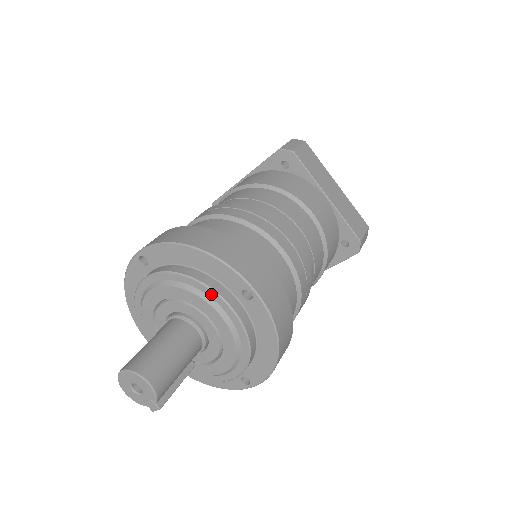
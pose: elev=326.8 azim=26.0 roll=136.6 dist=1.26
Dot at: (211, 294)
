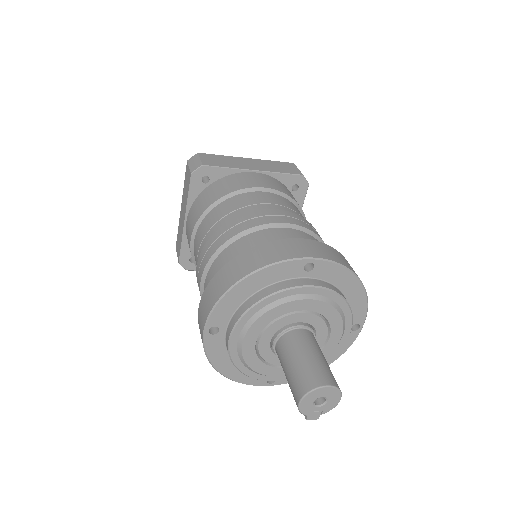
Dot at: (349, 322)
